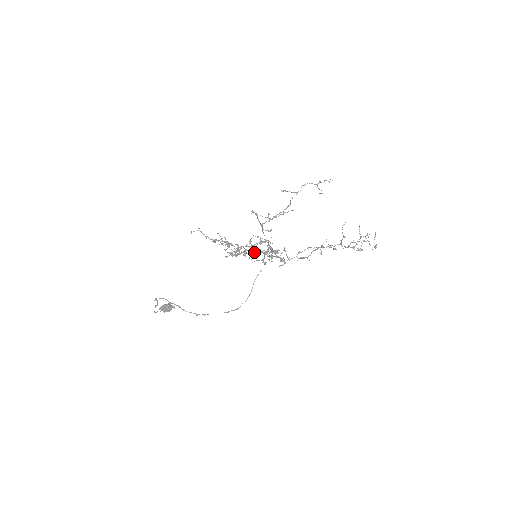
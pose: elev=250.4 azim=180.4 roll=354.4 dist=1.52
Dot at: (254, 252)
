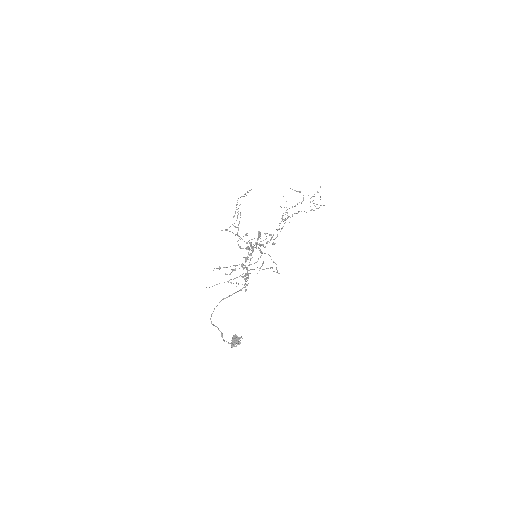
Dot at: (247, 247)
